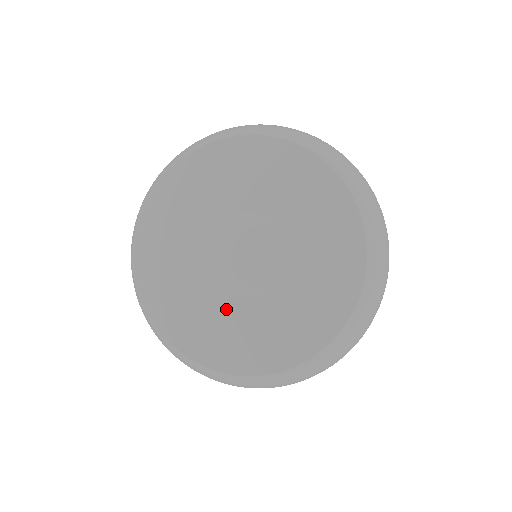
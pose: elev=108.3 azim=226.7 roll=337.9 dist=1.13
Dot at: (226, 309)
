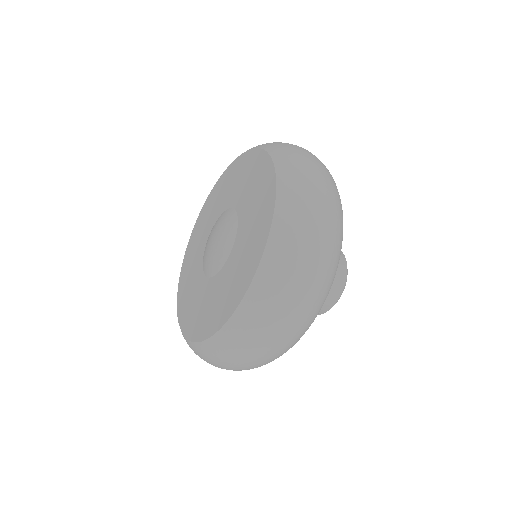
Dot at: (198, 272)
